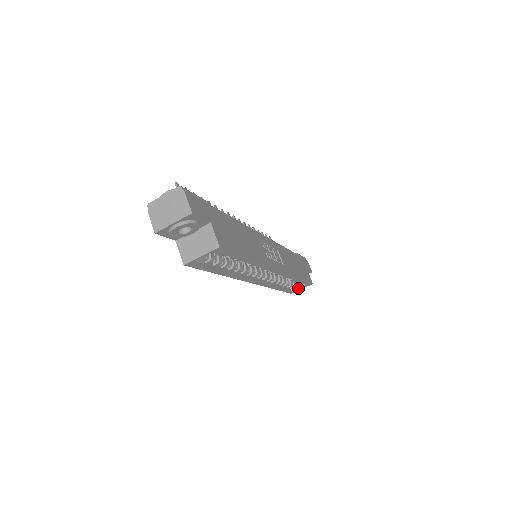
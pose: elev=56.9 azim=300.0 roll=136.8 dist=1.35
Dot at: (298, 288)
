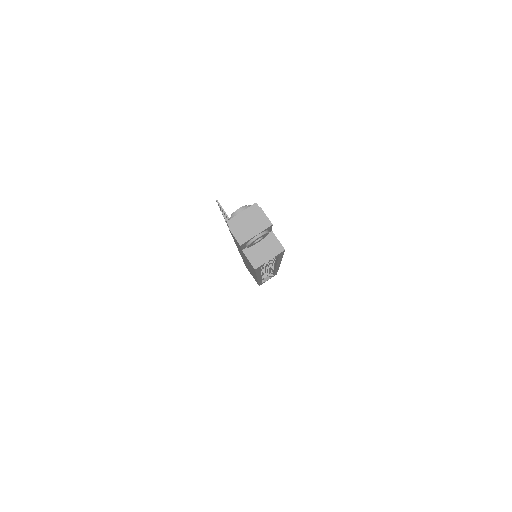
Dot at: (265, 280)
